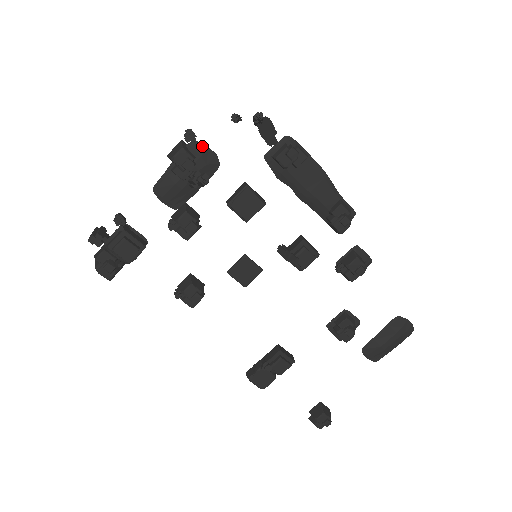
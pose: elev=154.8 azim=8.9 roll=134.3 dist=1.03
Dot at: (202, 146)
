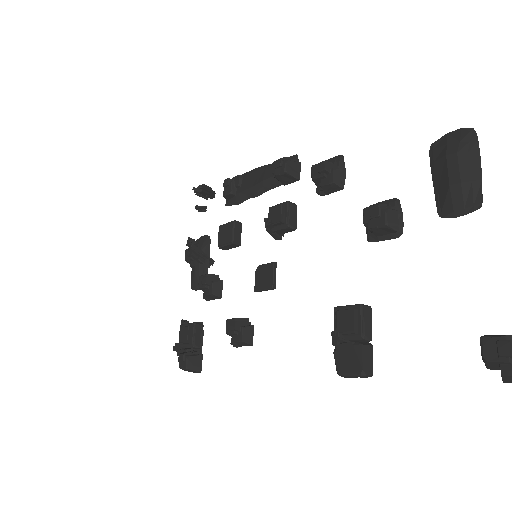
Dot at: (199, 240)
